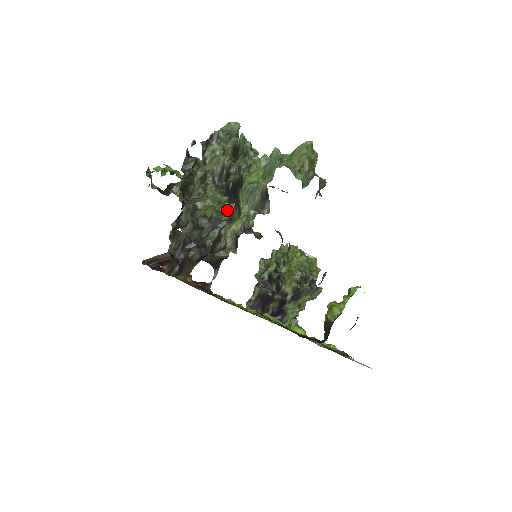
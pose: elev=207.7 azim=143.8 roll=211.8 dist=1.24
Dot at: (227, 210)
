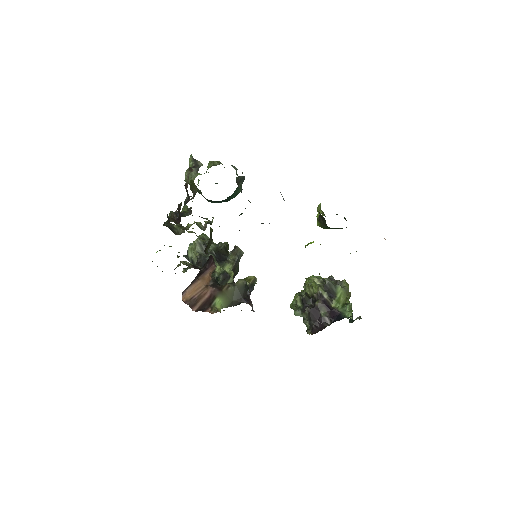
Dot at: occluded
